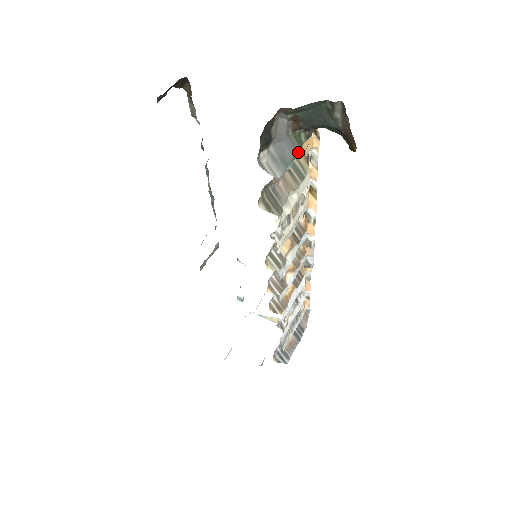
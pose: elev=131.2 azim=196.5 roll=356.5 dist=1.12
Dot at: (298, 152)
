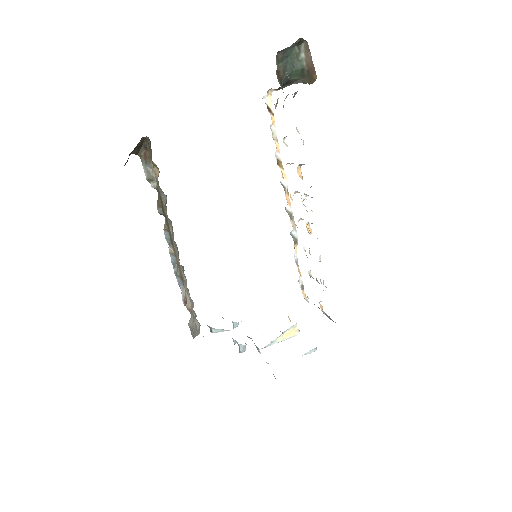
Dot at: occluded
